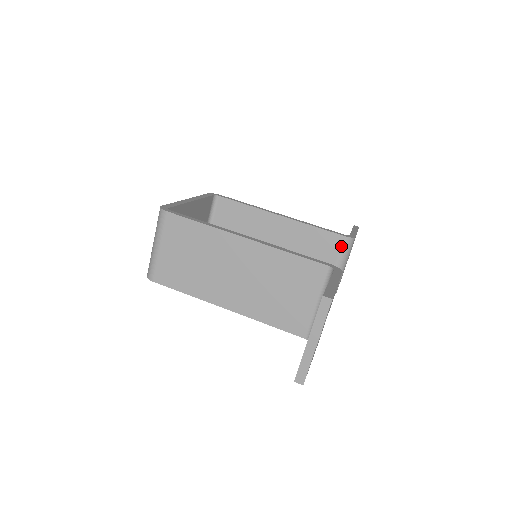
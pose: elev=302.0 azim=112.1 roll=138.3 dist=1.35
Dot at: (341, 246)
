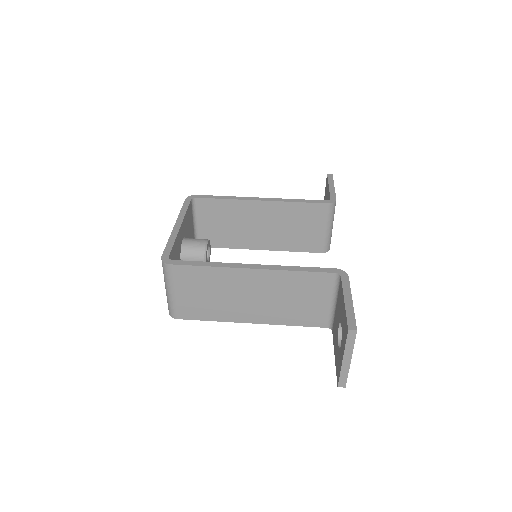
Dot at: (326, 212)
